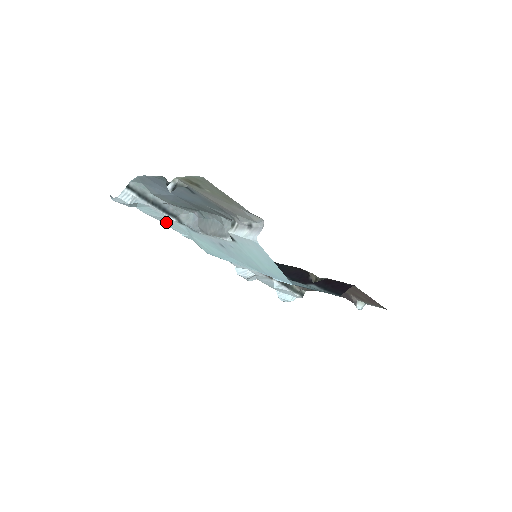
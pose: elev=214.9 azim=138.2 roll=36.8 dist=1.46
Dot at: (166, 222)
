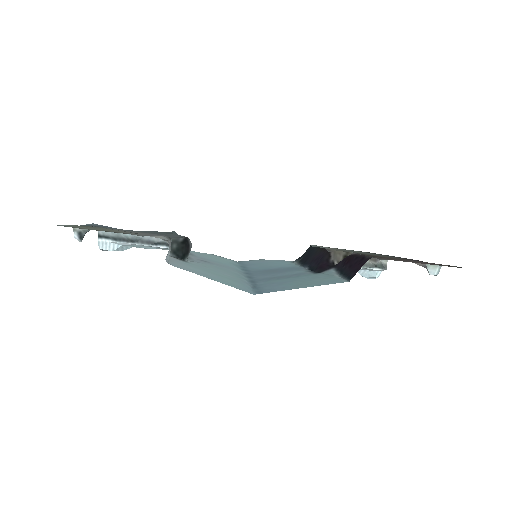
Dot at: occluded
